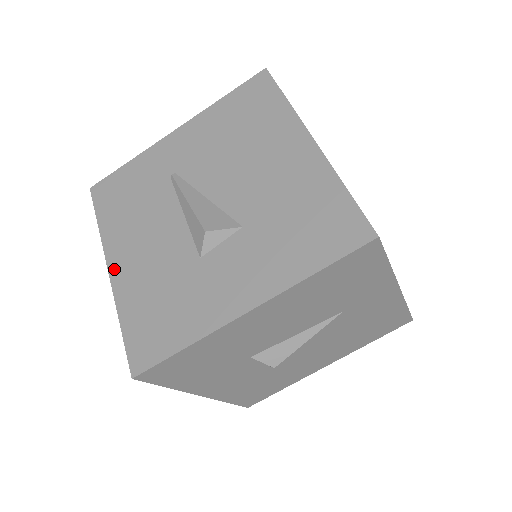
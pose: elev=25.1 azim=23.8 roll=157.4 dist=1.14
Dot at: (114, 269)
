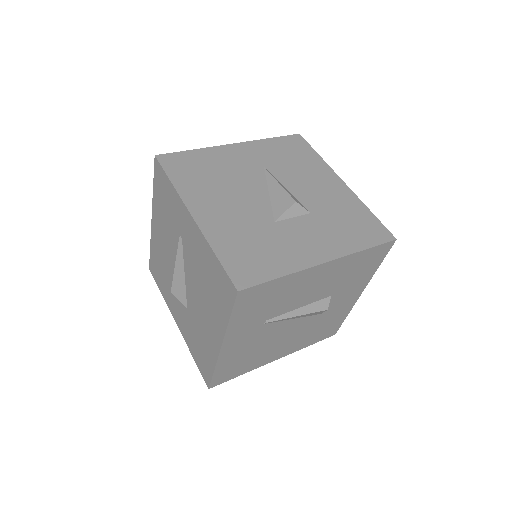
Dot at: (153, 224)
